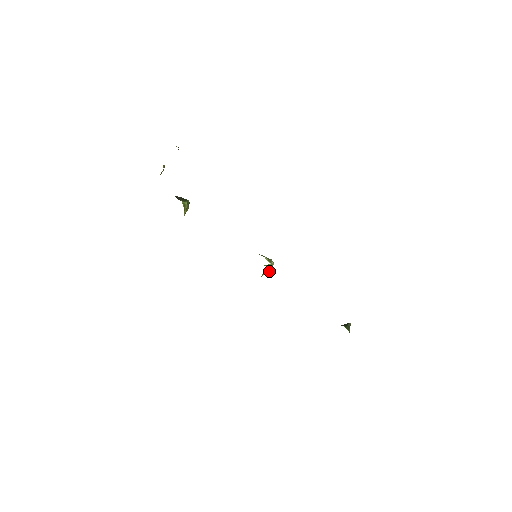
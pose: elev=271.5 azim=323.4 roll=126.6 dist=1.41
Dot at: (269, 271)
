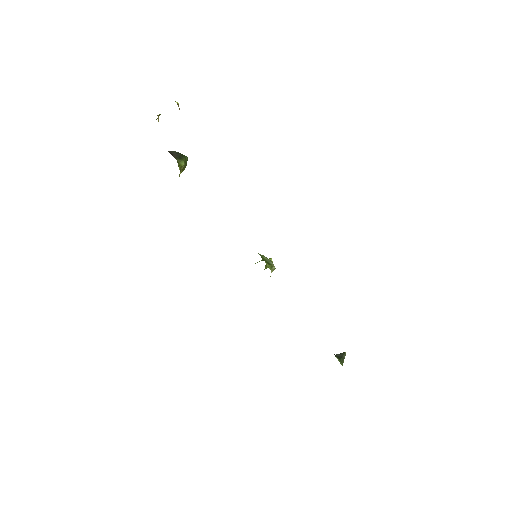
Dot at: occluded
